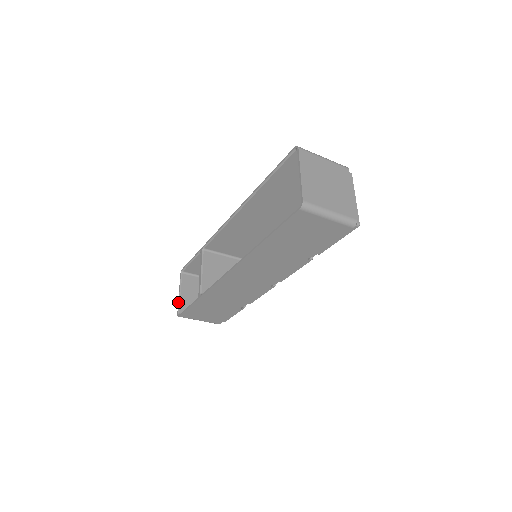
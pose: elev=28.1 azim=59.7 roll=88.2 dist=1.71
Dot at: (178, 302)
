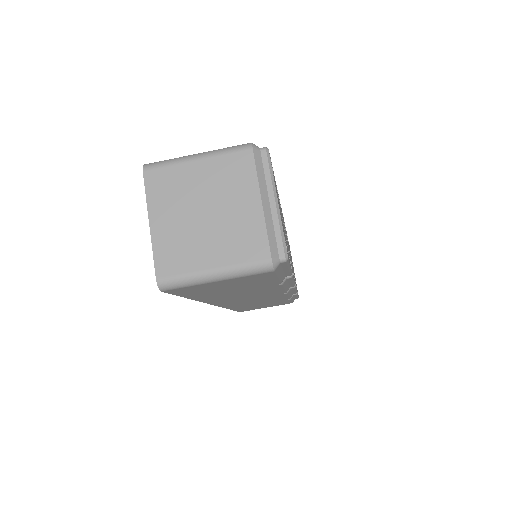
Dot at: occluded
